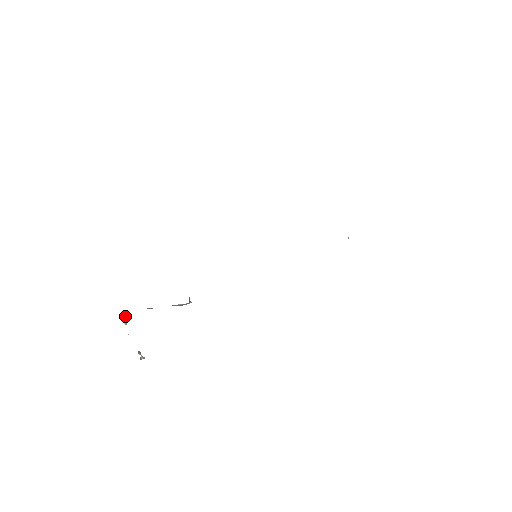
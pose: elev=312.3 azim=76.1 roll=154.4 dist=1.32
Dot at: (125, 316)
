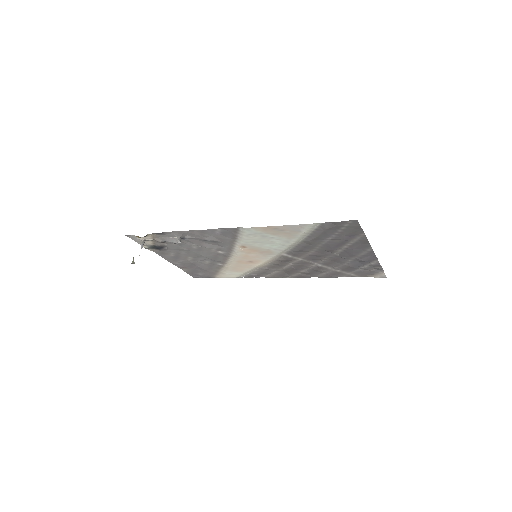
Dot at: (143, 243)
